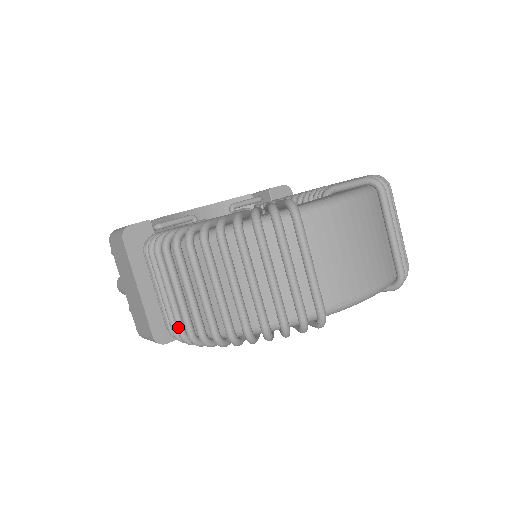
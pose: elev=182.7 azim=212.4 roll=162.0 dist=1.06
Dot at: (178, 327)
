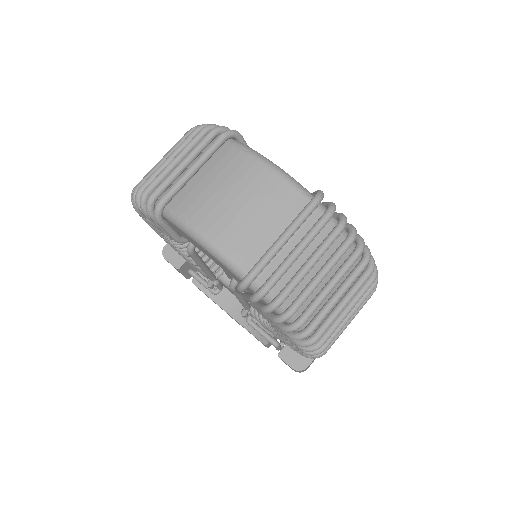
Dot at: occluded
